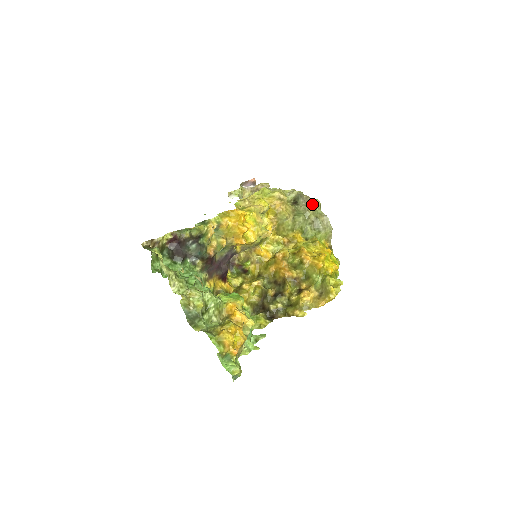
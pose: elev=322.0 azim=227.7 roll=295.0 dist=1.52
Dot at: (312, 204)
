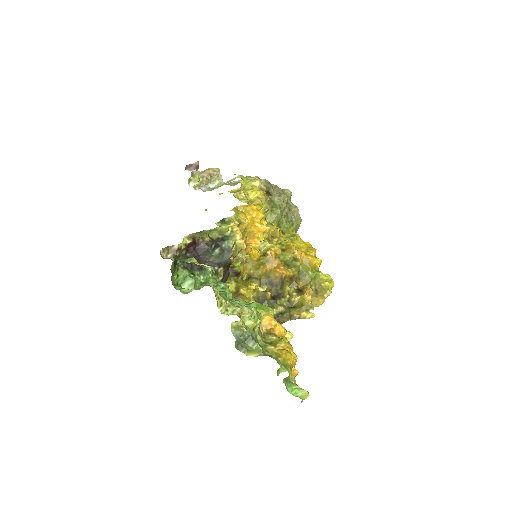
Dot at: (285, 194)
